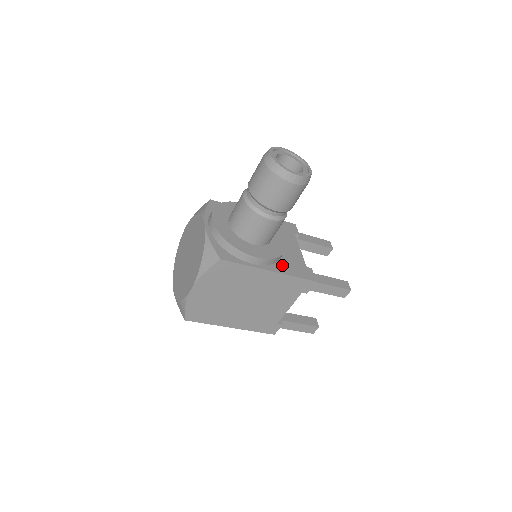
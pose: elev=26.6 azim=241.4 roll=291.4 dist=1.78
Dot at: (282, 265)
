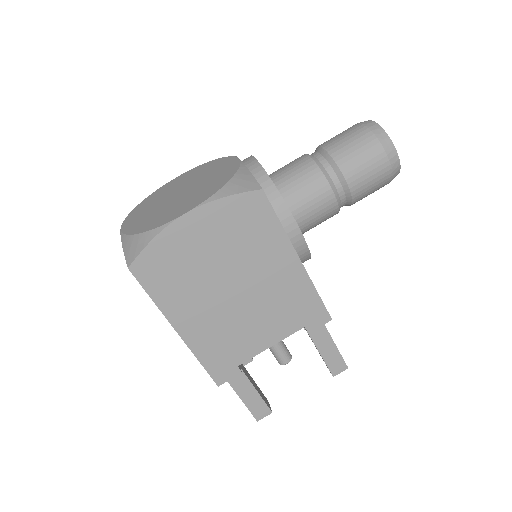
Dot at: occluded
